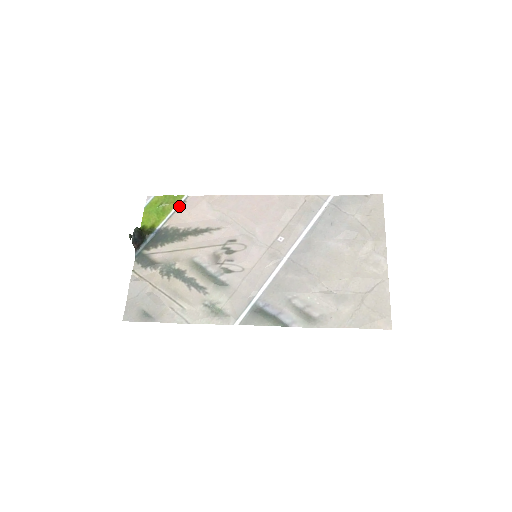
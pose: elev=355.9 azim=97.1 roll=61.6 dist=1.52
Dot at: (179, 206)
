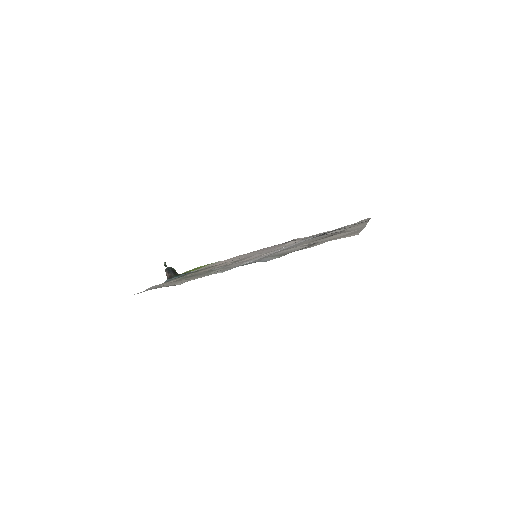
Dot at: (212, 264)
